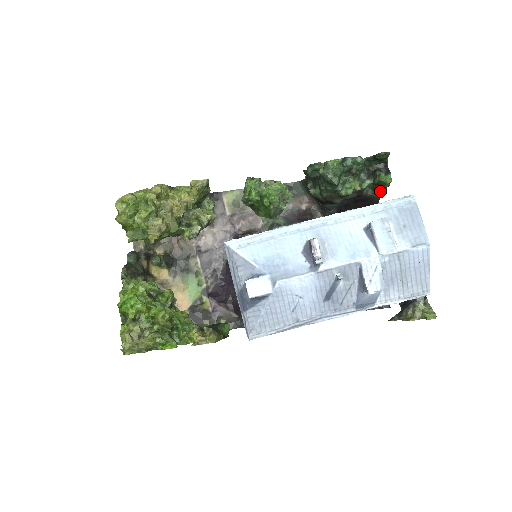
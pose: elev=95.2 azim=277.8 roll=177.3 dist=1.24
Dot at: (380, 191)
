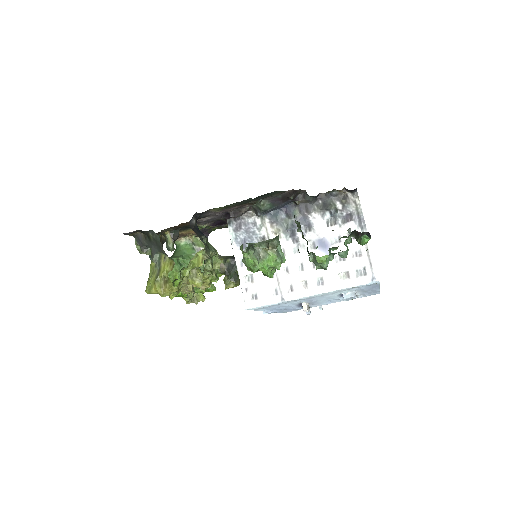
Dot at: occluded
